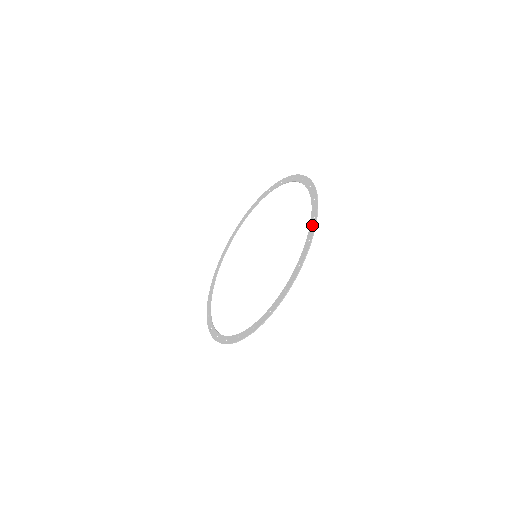
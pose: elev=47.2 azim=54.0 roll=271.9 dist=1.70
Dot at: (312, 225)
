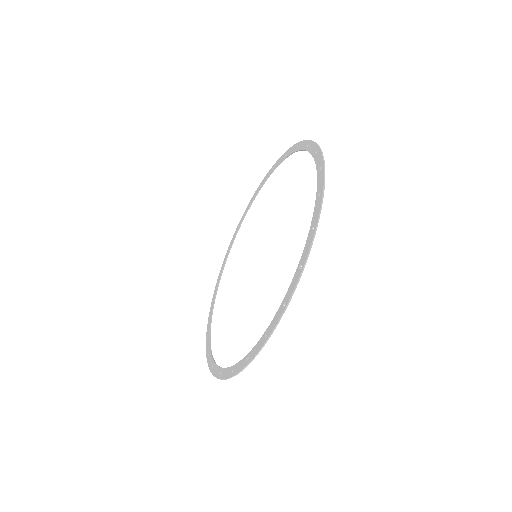
Dot at: (311, 146)
